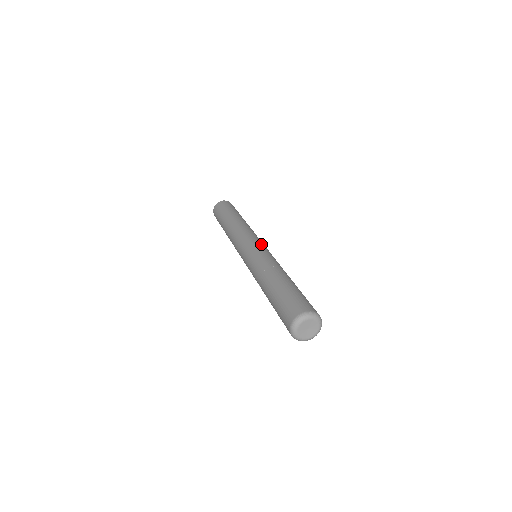
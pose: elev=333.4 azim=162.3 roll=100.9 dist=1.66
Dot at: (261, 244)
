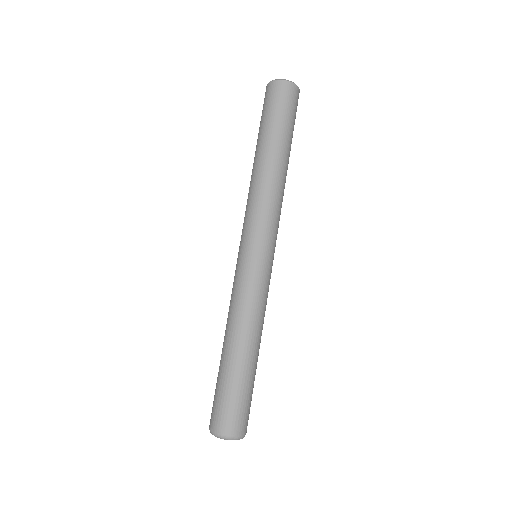
Dot at: (259, 253)
